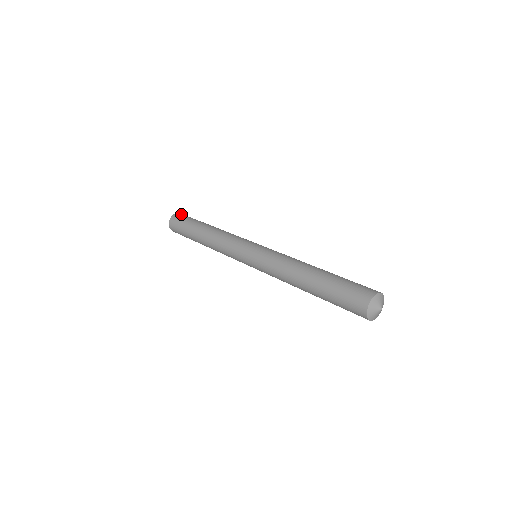
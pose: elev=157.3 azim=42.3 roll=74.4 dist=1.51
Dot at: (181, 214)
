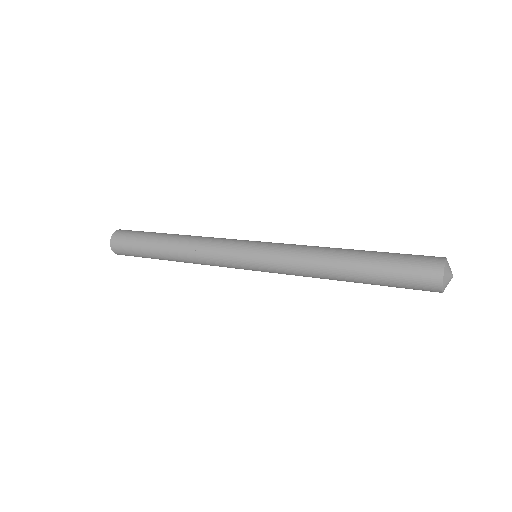
Dot at: (124, 230)
